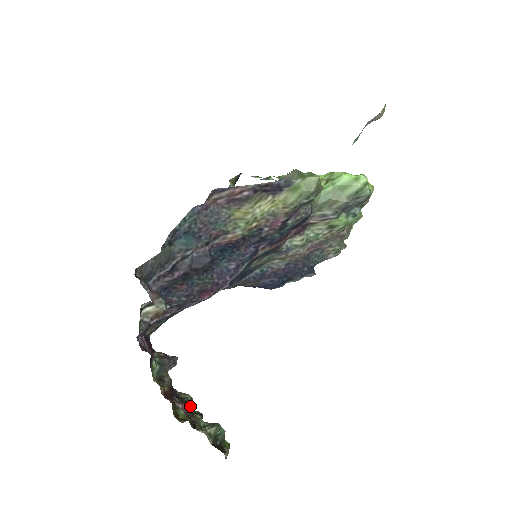
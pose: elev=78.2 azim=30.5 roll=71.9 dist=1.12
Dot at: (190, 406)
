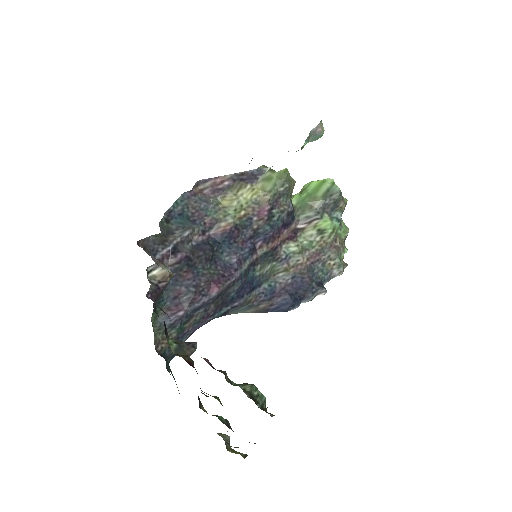
Dot at: occluded
